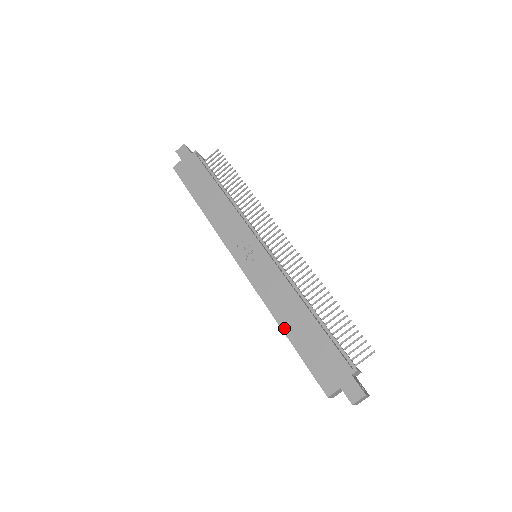
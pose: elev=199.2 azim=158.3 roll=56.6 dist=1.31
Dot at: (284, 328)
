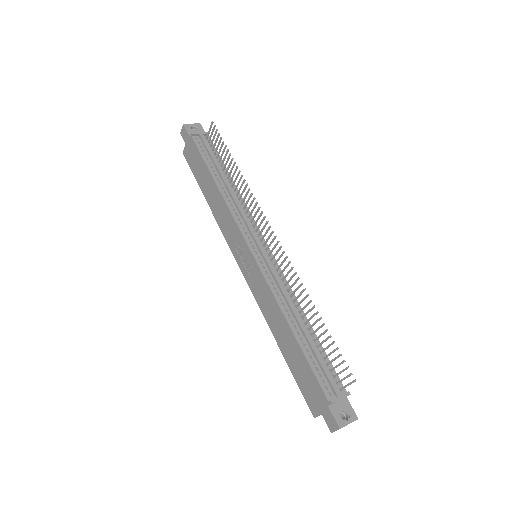
Dot at: (278, 342)
